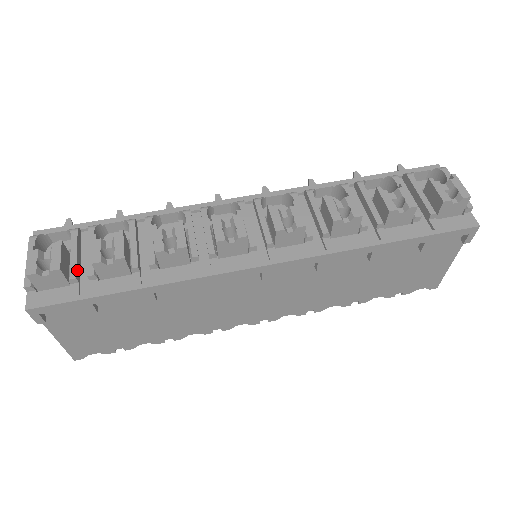
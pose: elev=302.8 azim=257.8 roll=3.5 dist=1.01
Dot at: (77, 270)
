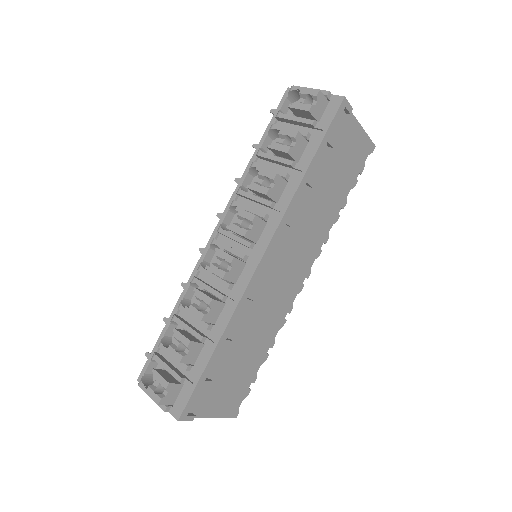
Dot at: (178, 374)
